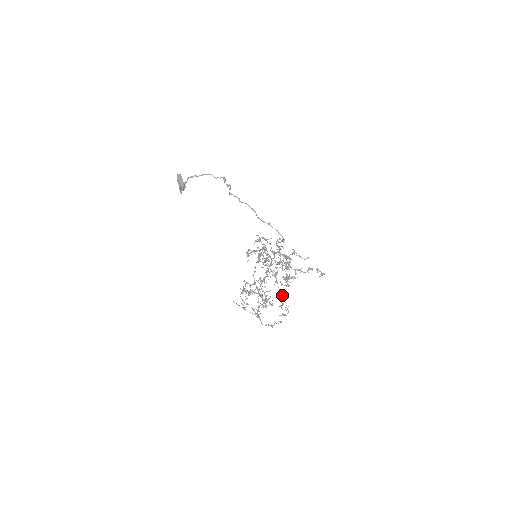
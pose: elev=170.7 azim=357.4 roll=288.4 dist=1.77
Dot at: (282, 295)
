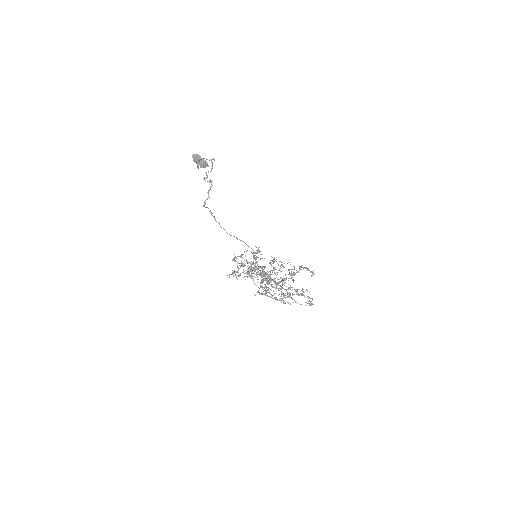
Dot at: (294, 289)
